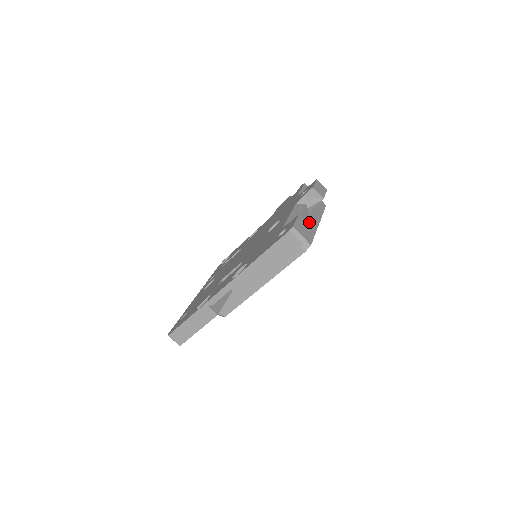
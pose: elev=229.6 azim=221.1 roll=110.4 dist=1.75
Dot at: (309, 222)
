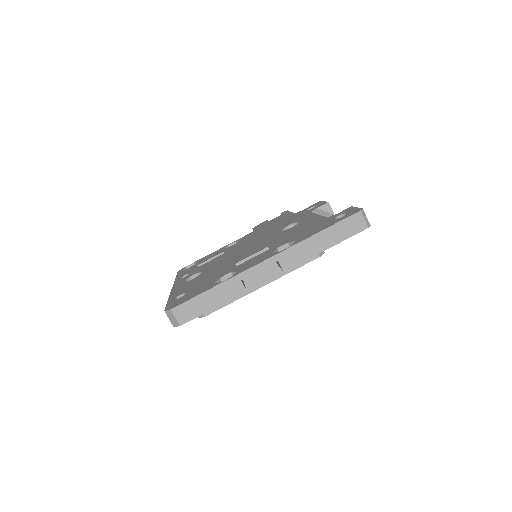
Dot at: occluded
